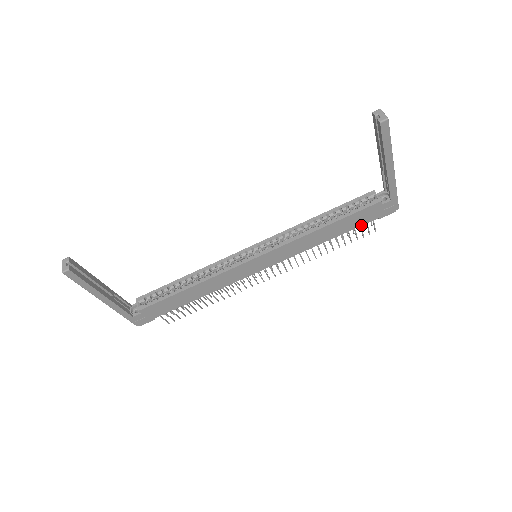
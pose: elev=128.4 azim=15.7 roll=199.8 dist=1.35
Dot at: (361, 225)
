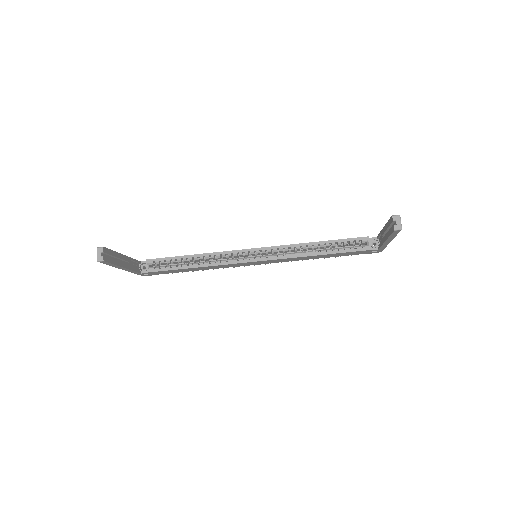
Dot at: (348, 255)
